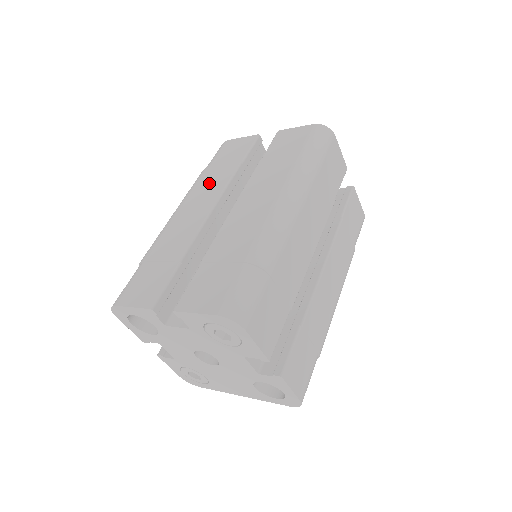
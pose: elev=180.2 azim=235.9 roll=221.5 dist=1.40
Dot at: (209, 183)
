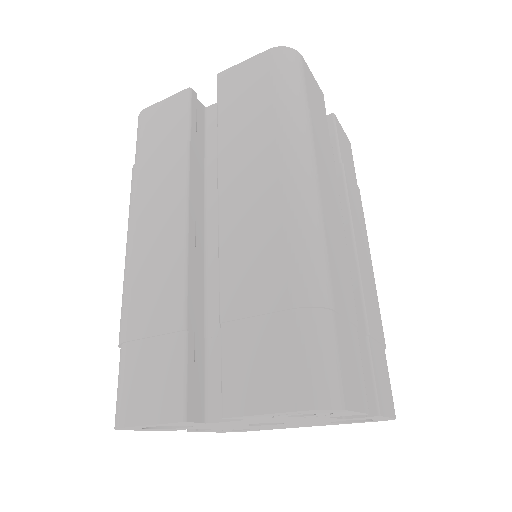
Dot at: (157, 187)
